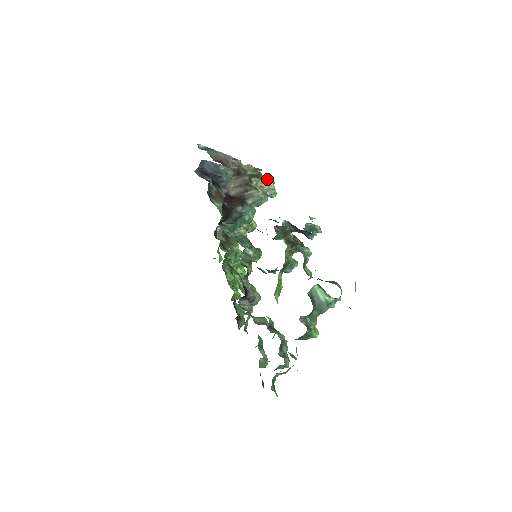
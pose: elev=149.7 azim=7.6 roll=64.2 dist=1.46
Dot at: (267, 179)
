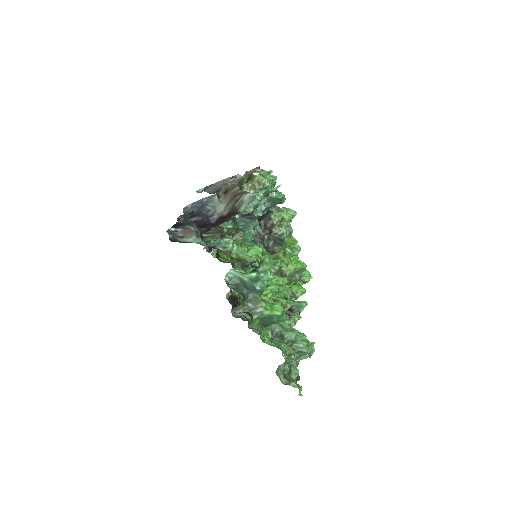
Dot at: (254, 175)
